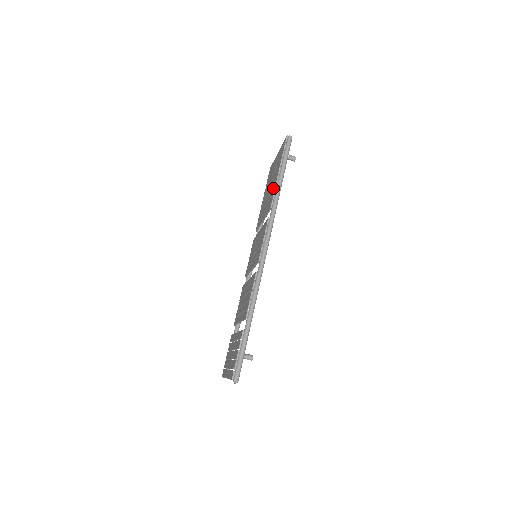
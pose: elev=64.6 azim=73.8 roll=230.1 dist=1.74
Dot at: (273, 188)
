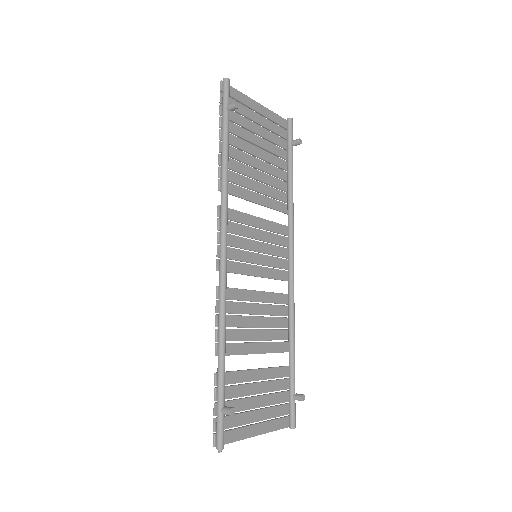
Dot at: occluded
